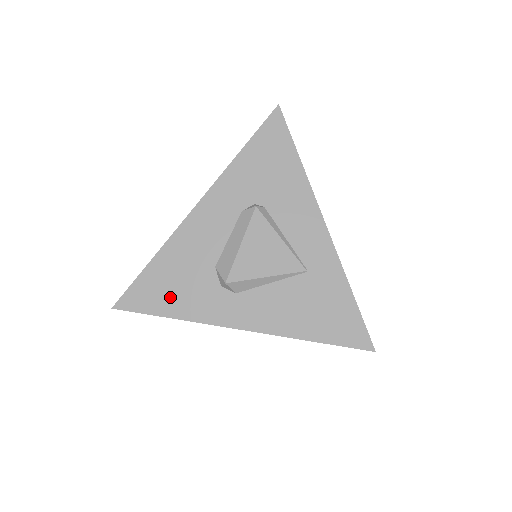
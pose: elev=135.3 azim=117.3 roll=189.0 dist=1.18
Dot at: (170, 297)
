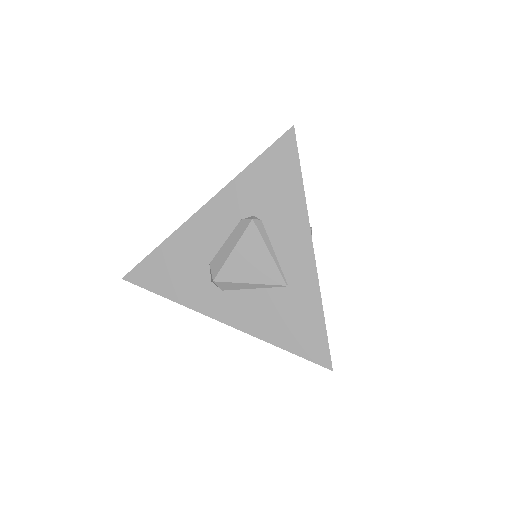
Dot at: (168, 281)
